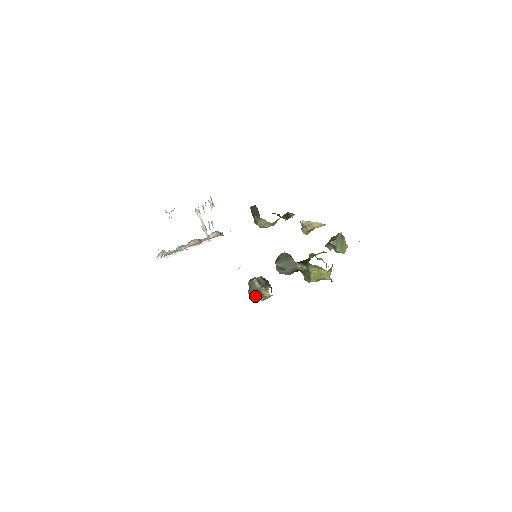
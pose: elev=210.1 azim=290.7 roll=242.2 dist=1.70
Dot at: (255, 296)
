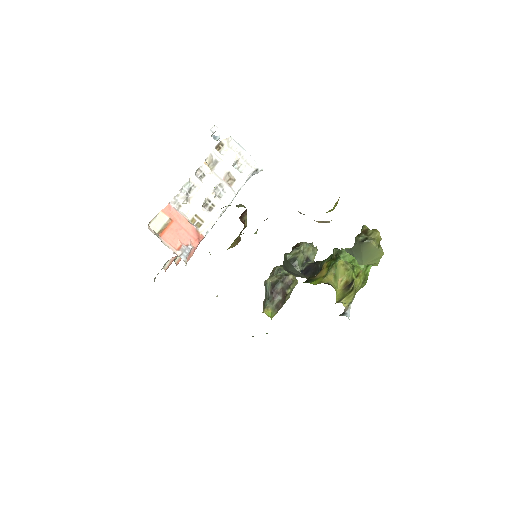
Dot at: occluded
